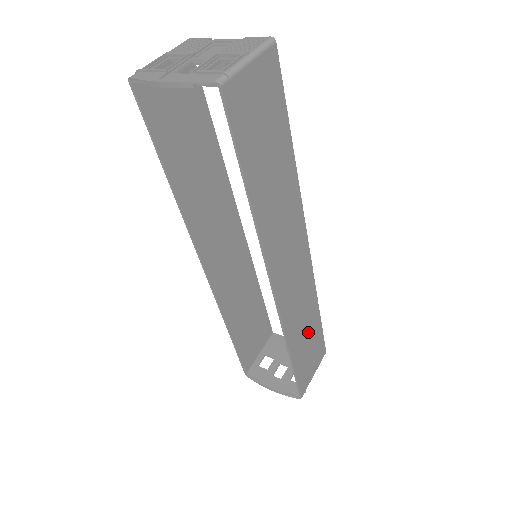
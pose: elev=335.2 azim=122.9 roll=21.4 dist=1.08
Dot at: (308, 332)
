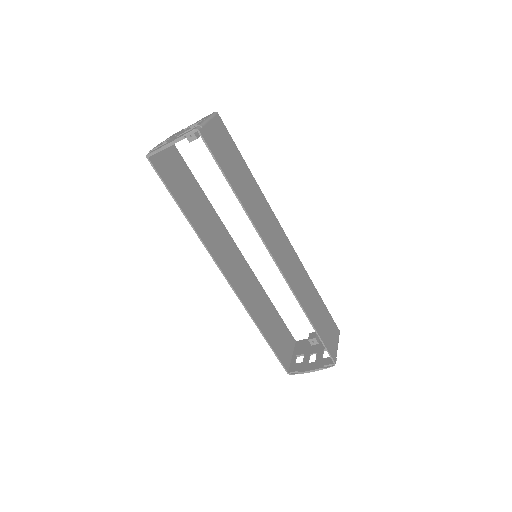
Dot at: (316, 306)
